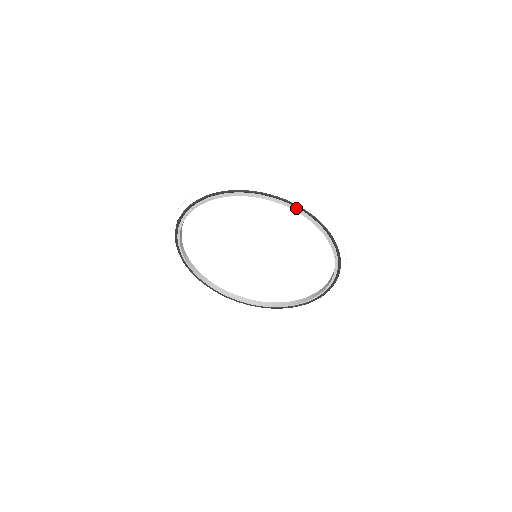
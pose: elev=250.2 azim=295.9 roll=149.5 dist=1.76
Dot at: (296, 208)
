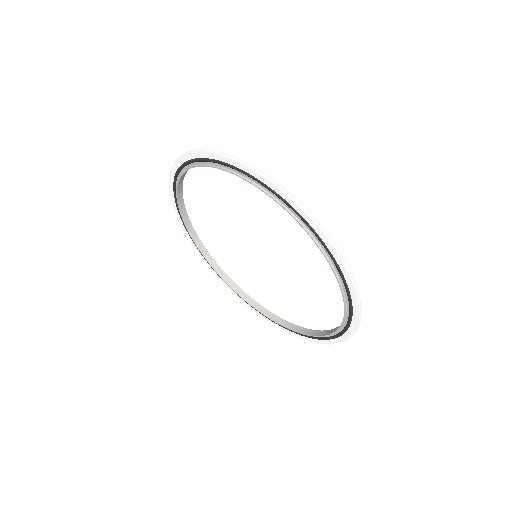
Dot at: (315, 236)
